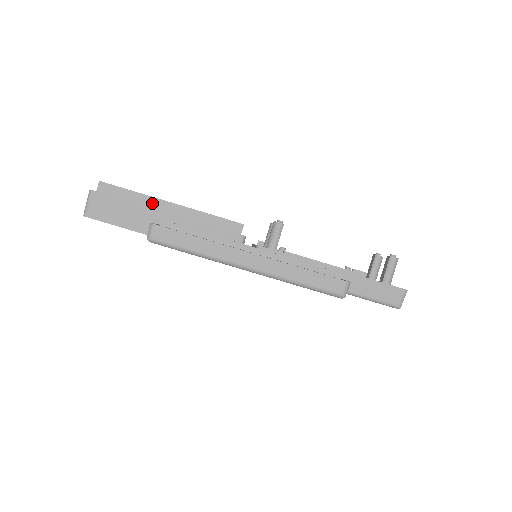
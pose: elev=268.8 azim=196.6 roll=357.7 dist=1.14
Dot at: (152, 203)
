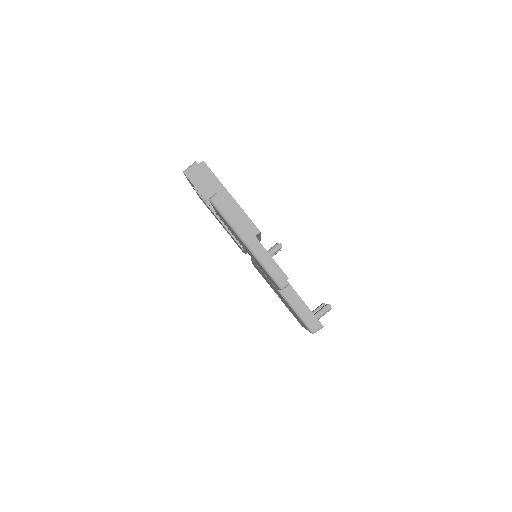
Dot at: (221, 189)
